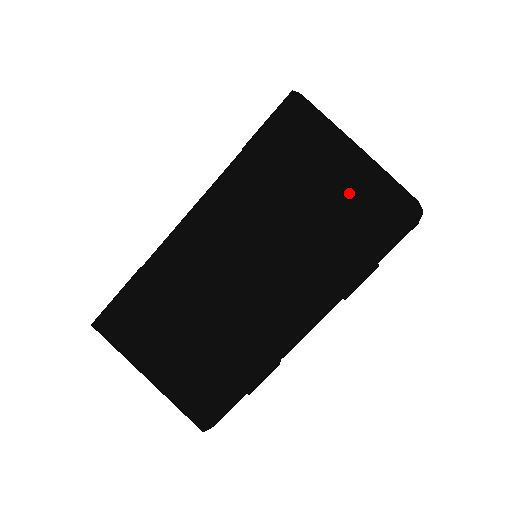
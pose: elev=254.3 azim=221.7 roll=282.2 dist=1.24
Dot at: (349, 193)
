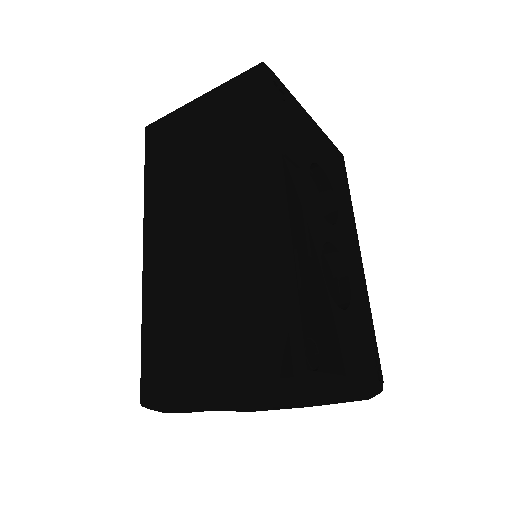
Dot at: (213, 110)
